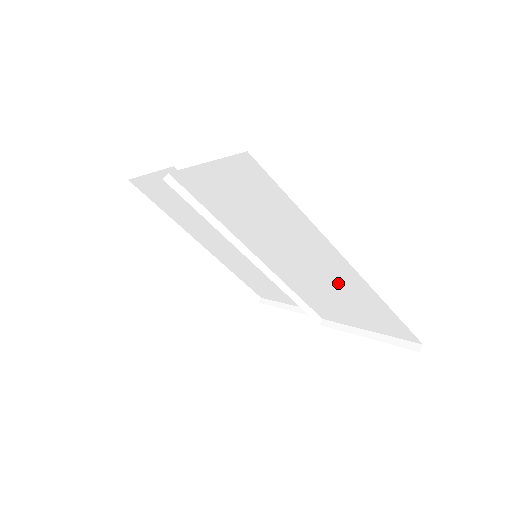
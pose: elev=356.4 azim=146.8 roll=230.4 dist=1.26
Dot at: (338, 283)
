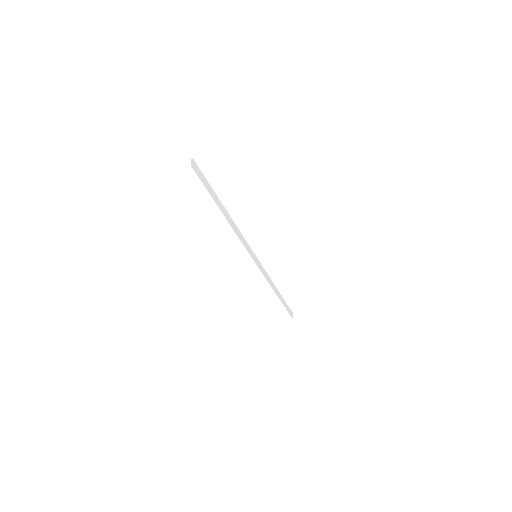
Dot at: (374, 253)
